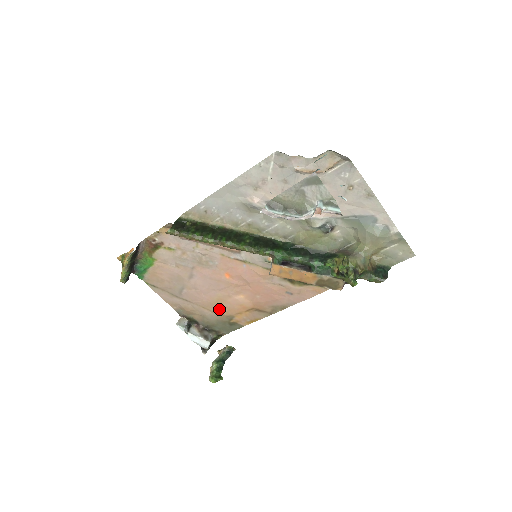
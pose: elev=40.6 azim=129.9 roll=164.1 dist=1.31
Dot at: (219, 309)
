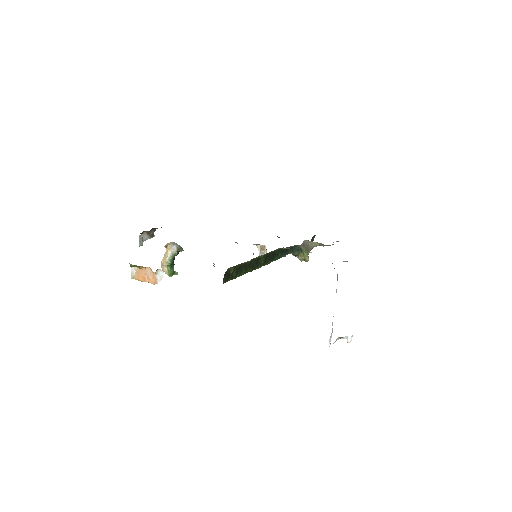
Dot at: occluded
